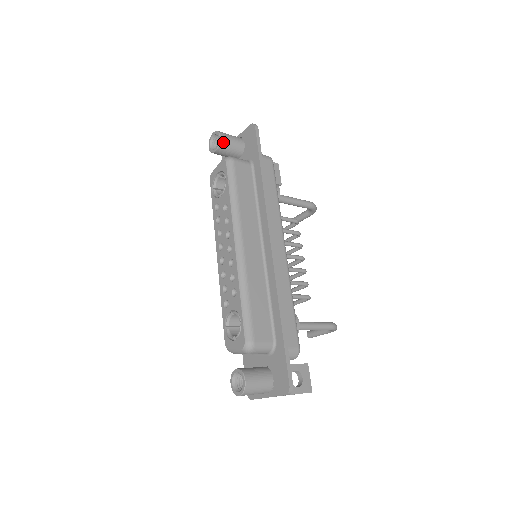
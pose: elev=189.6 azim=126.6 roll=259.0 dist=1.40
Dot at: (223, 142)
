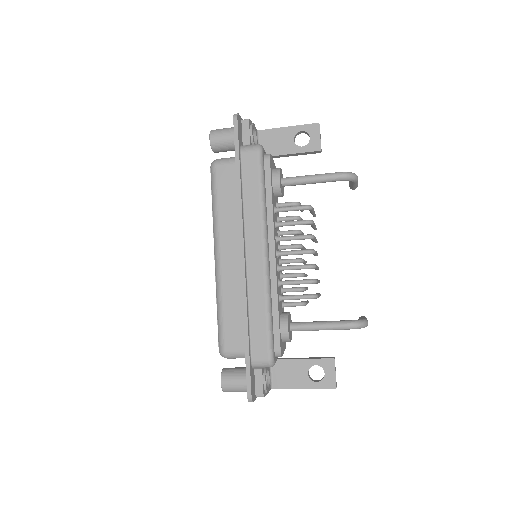
Dot at: (214, 143)
